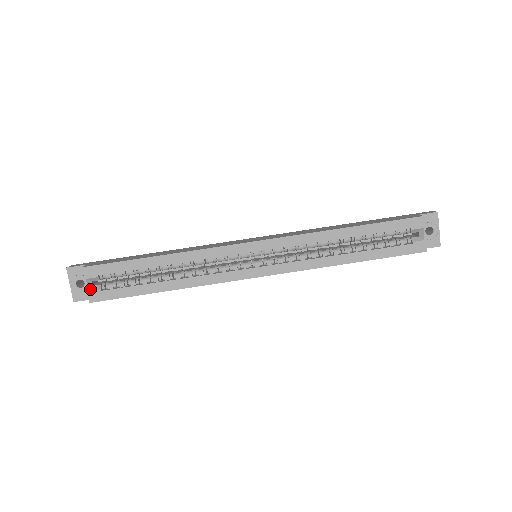
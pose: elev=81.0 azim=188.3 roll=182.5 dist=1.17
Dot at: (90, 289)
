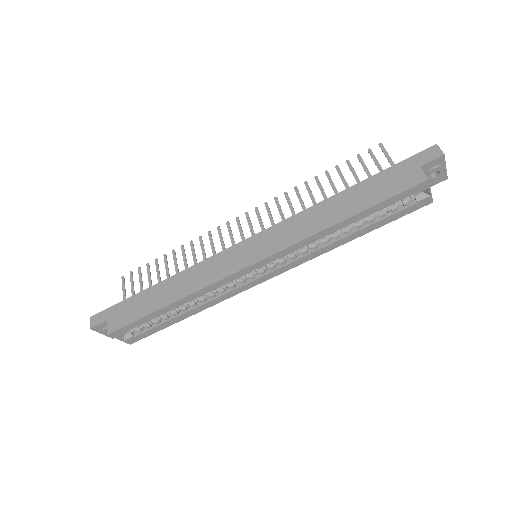
Dot at: (124, 339)
